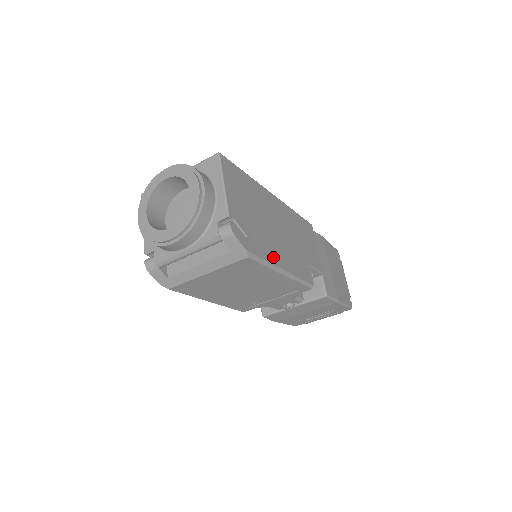
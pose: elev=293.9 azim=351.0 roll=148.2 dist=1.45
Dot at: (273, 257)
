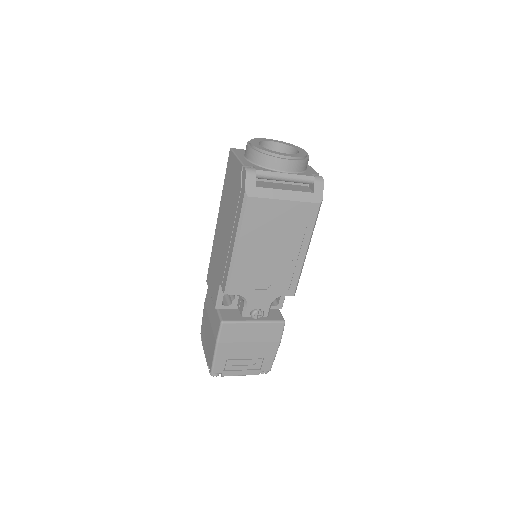
Dot at: occluded
